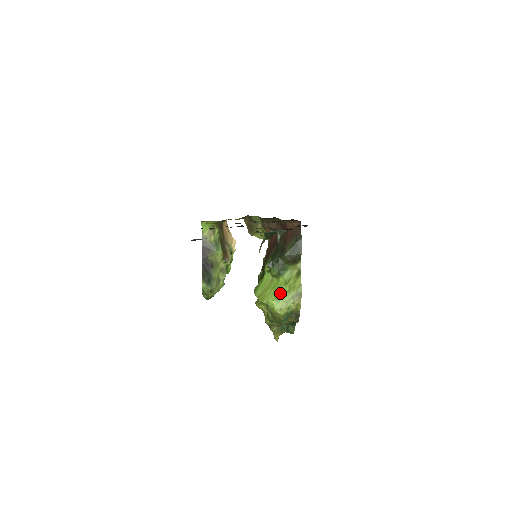
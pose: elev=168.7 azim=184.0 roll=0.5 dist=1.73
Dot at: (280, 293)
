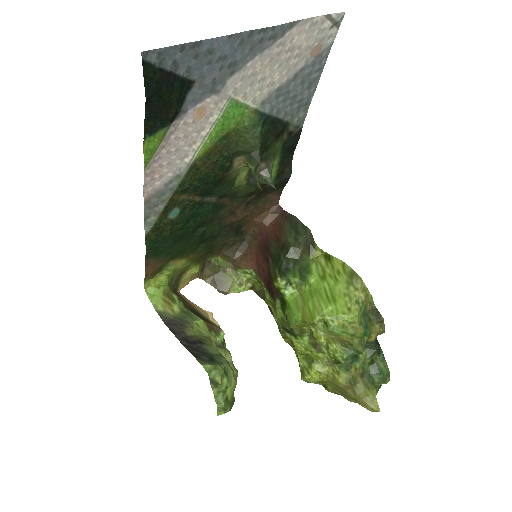
Dot at: (327, 292)
